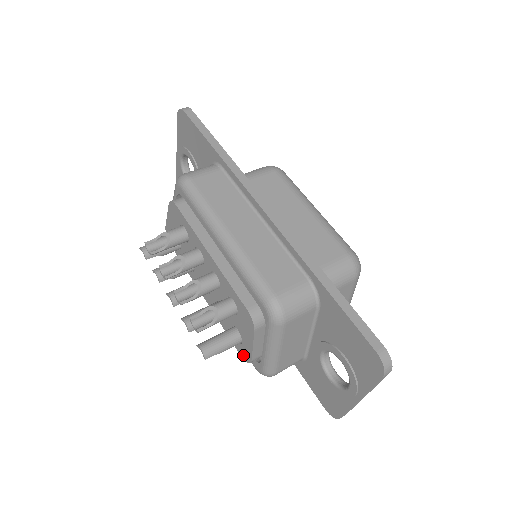
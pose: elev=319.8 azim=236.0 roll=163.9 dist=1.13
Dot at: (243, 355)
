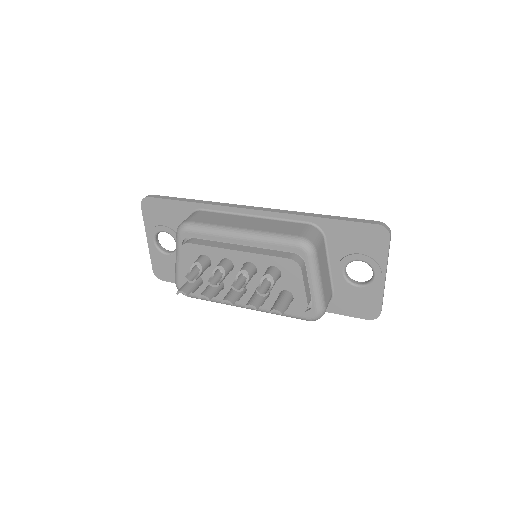
Dot at: (298, 310)
